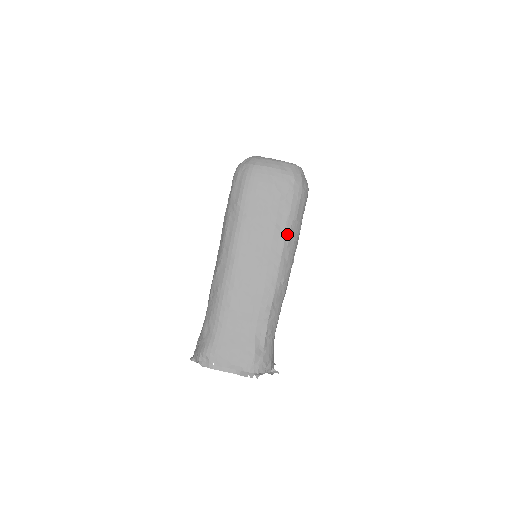
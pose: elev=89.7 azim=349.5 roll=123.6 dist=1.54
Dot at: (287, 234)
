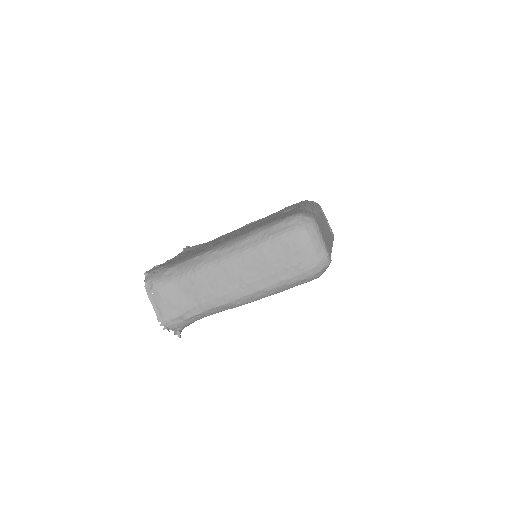
Dot at: (272, 287)
